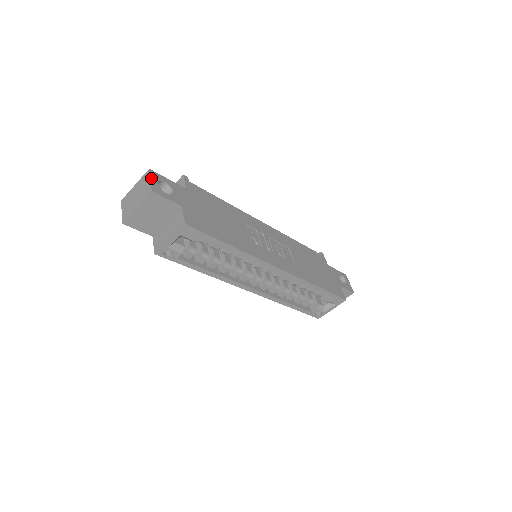
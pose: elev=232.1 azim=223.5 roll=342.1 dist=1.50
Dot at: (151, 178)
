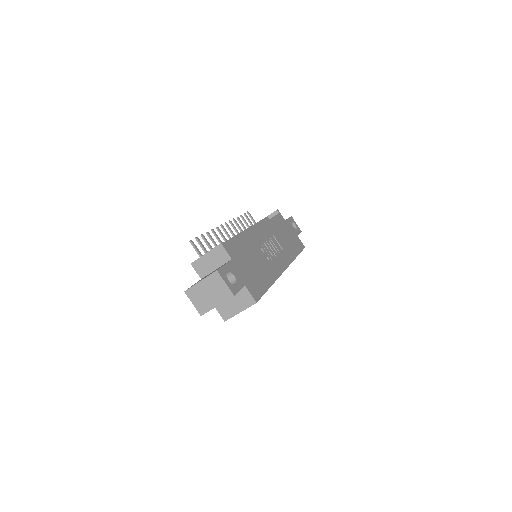
Dot at: (224, 280)
